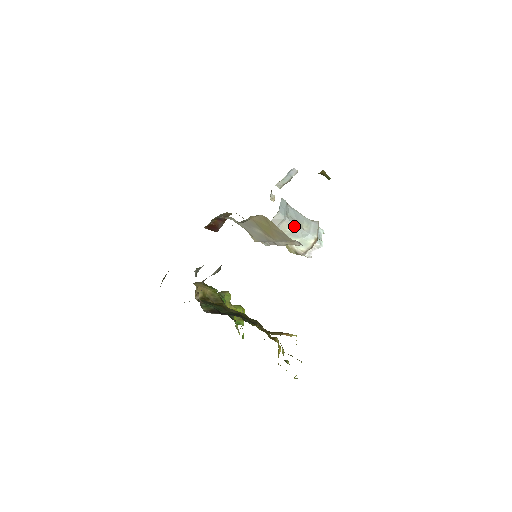
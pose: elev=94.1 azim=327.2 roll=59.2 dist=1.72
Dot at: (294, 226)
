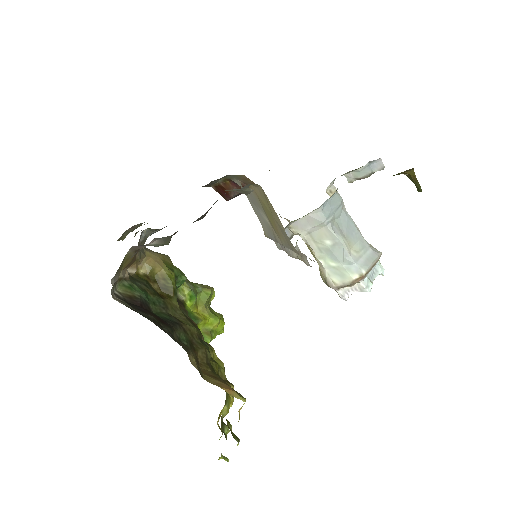
Dot at: (336, 241)
